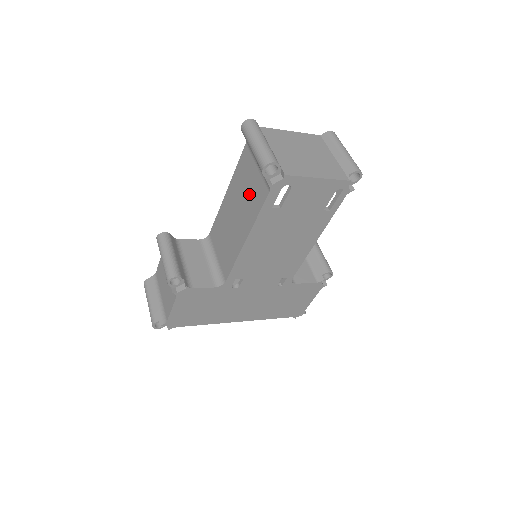
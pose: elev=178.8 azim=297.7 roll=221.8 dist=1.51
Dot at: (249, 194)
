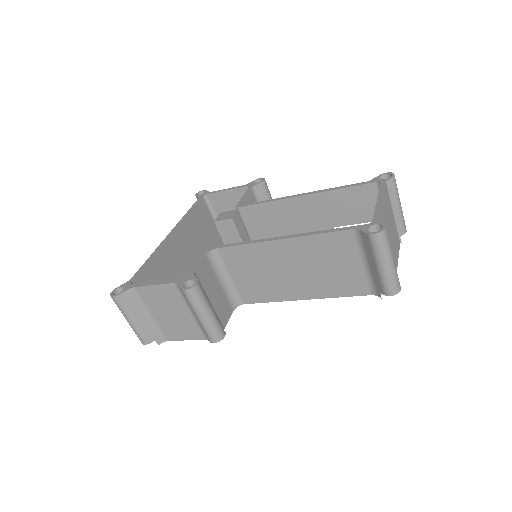
Dot at: (333, 274)
